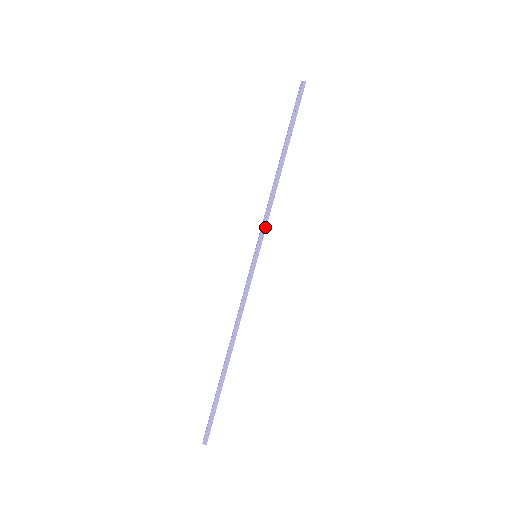
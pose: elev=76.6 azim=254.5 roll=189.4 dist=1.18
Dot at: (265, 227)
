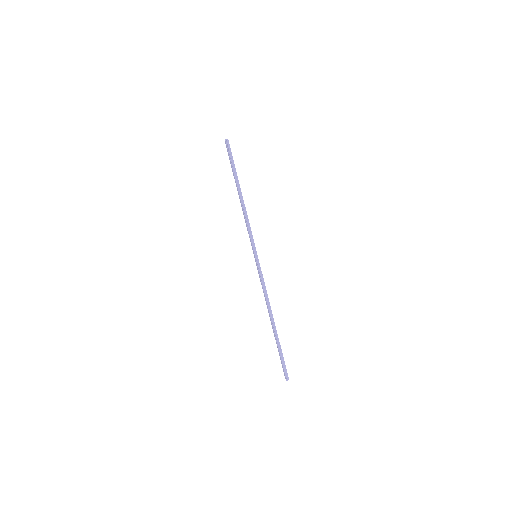
Dot at: (252, 236)
